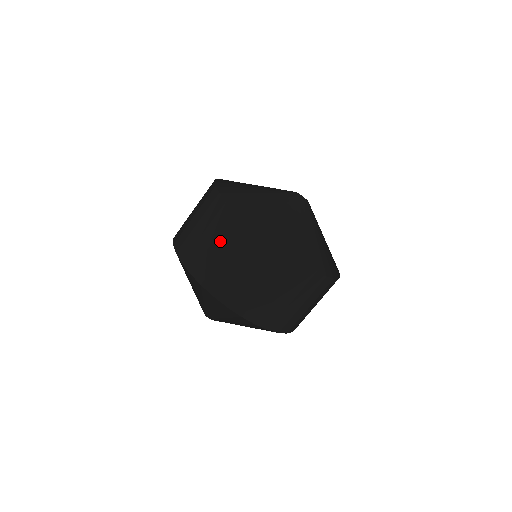
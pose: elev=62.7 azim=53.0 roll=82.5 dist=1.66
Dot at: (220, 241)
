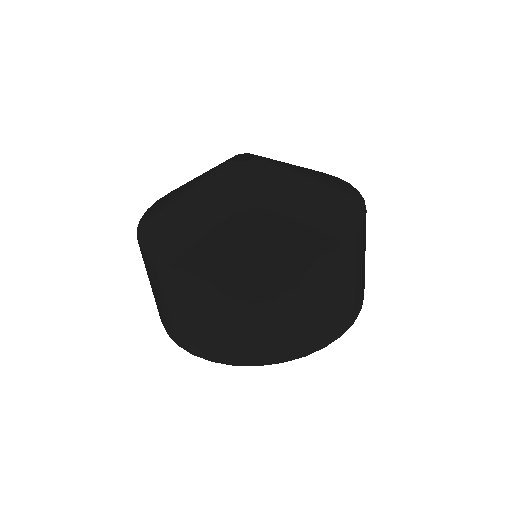
Dot at: (169, 301)
